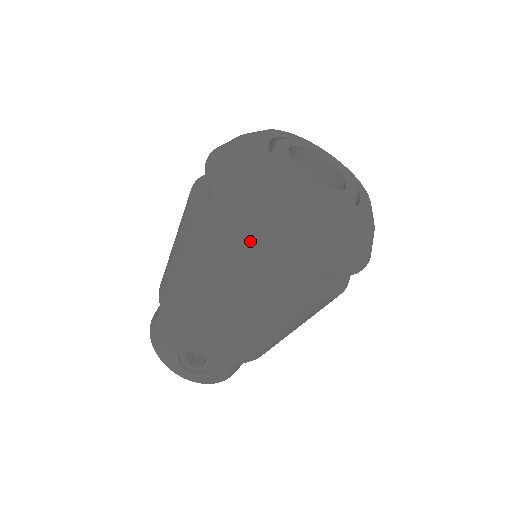
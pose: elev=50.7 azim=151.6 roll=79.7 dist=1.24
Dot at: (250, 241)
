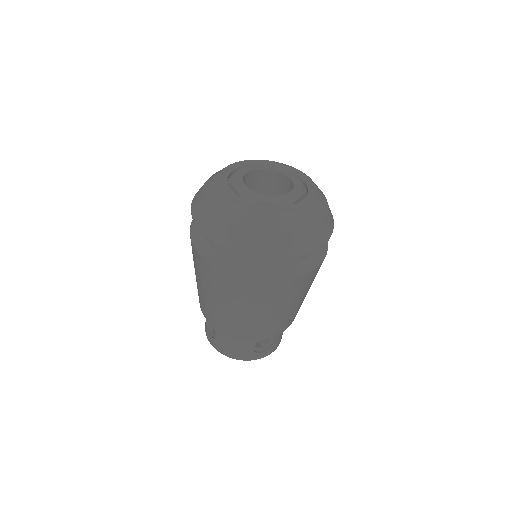
Dot at: (271, 260)
